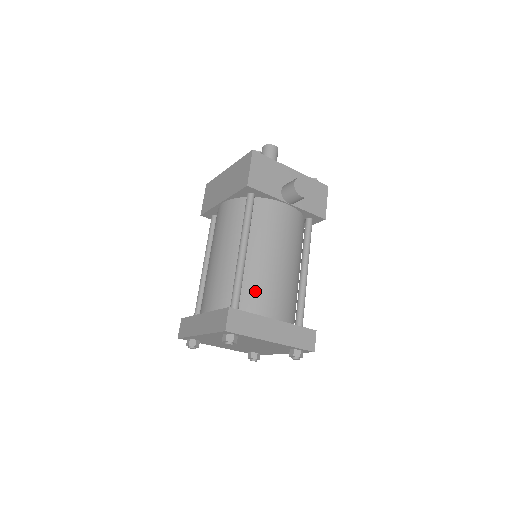
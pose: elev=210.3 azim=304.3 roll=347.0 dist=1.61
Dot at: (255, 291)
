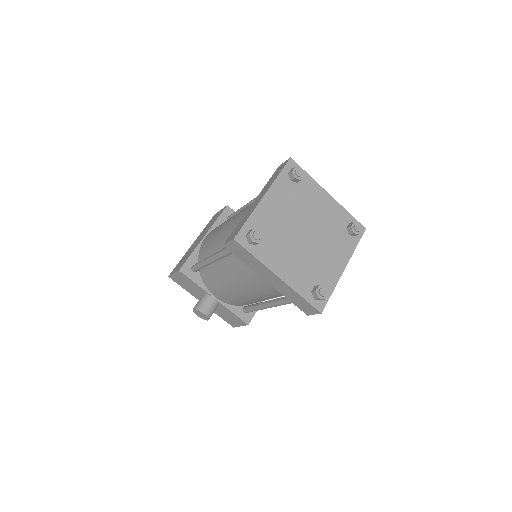
Dot at: occluded
